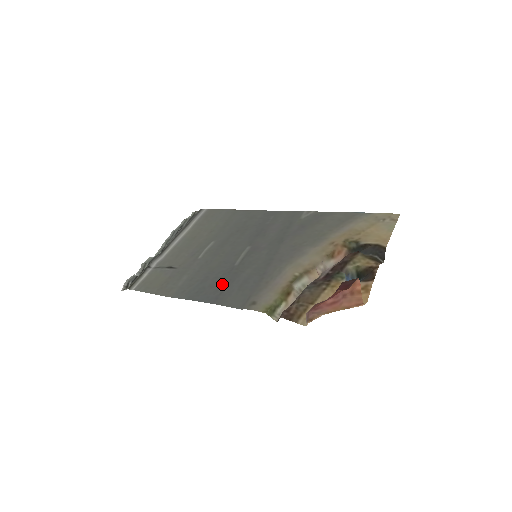
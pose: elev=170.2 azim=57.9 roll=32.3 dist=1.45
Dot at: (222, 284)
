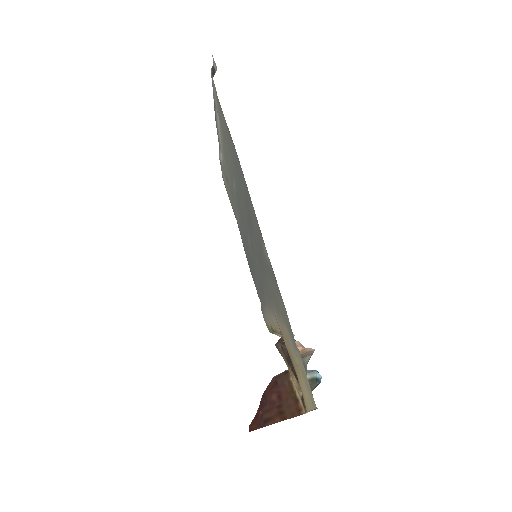
Dot at: (250, 261)
